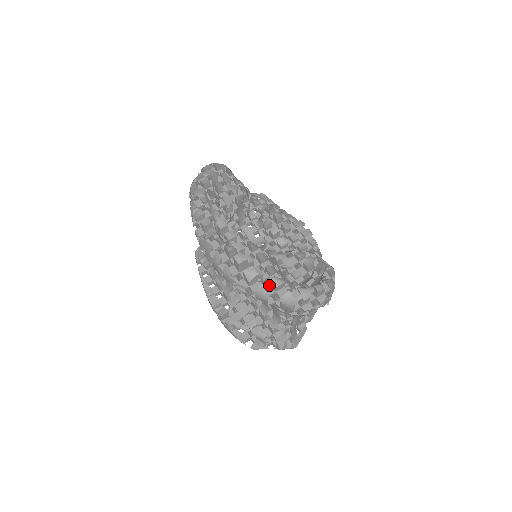
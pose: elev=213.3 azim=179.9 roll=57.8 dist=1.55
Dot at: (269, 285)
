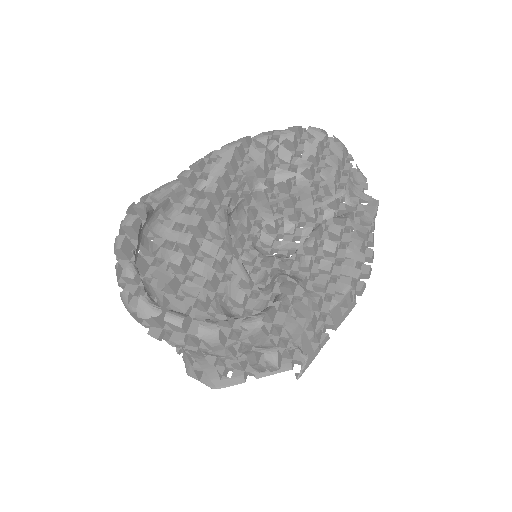
Dot at: occluded
